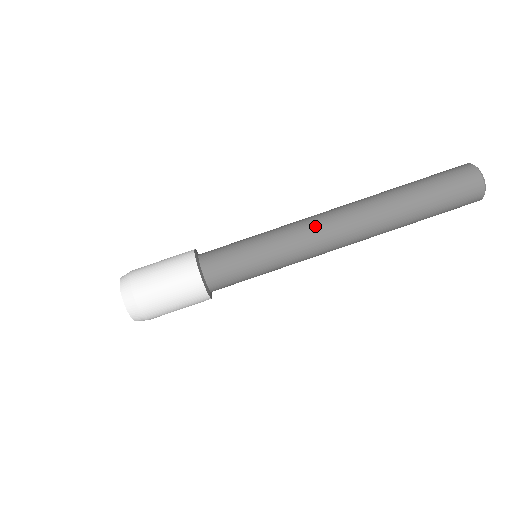
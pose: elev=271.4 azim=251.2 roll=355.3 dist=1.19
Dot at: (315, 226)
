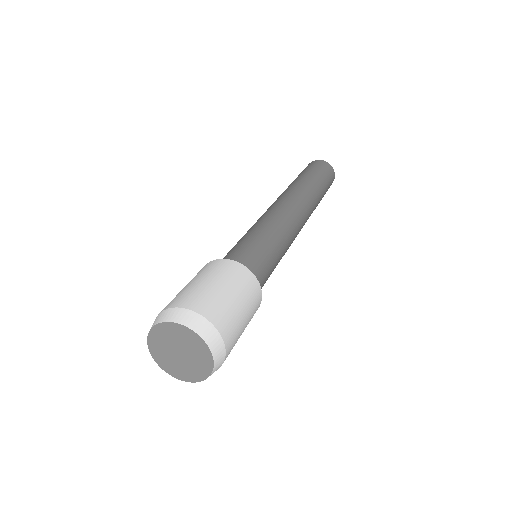
Dot at: (287, 211)
